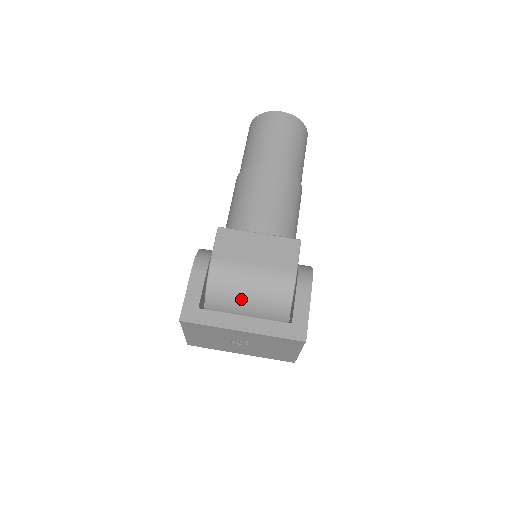
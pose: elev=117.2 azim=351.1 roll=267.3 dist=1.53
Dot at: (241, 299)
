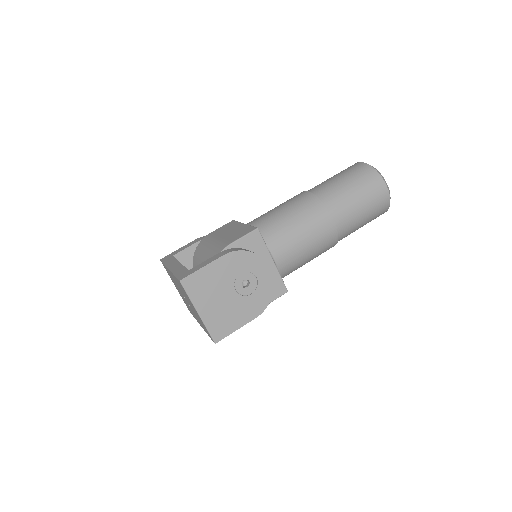
Dot at: (200, 262)
